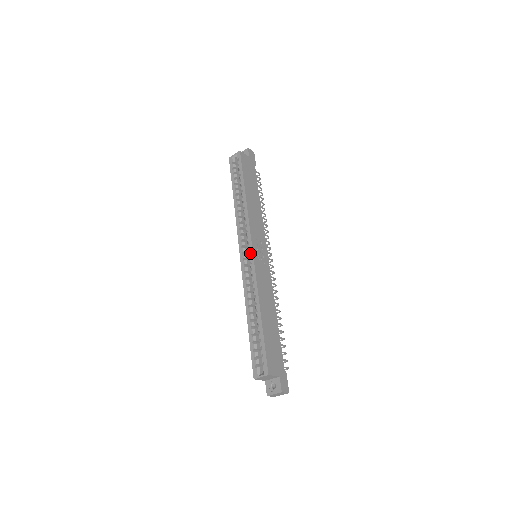
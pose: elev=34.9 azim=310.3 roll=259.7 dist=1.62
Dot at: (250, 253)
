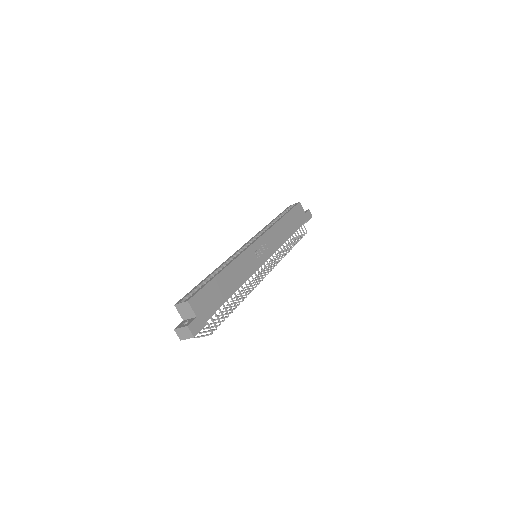
Dot at: (251, 243)
